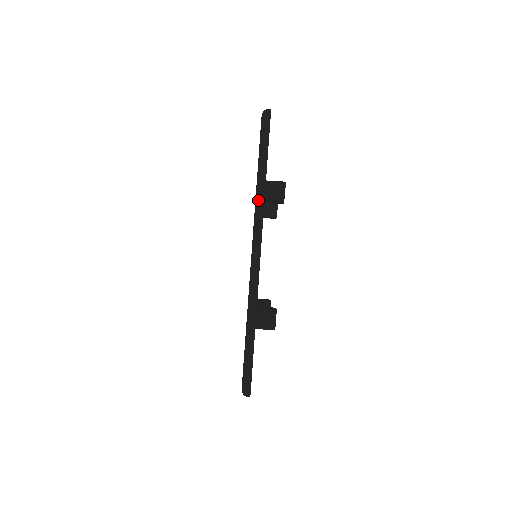
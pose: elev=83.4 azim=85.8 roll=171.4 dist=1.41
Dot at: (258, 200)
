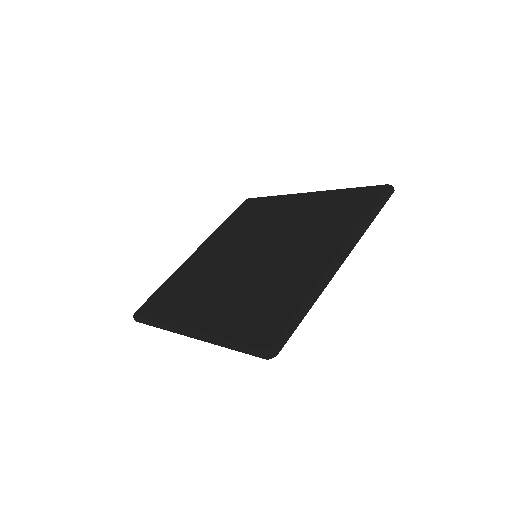
Dot at: (212, 340)
